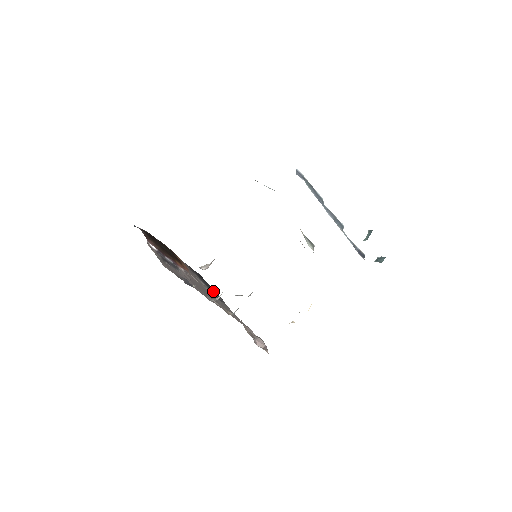
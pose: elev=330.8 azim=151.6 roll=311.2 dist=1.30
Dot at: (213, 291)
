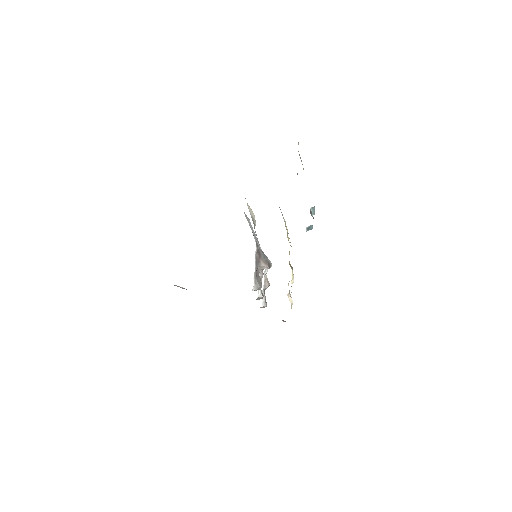
Dot at: occluded
